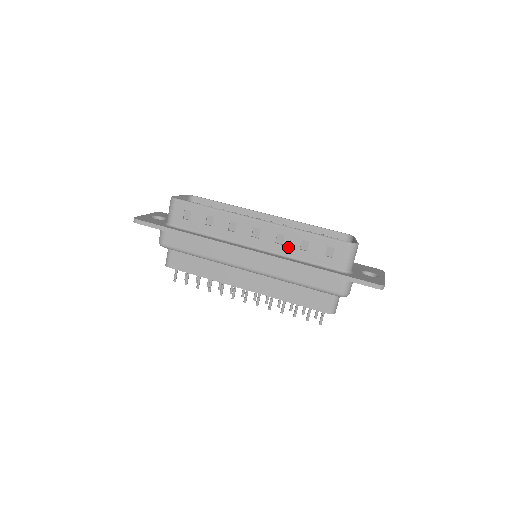
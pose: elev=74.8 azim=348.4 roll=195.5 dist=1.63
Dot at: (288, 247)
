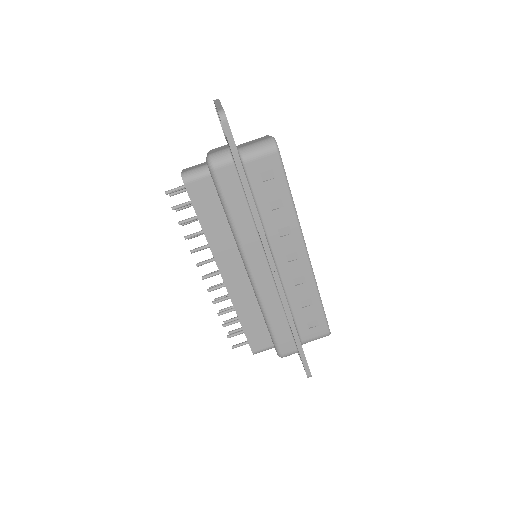
Dot at: (296, 292)
